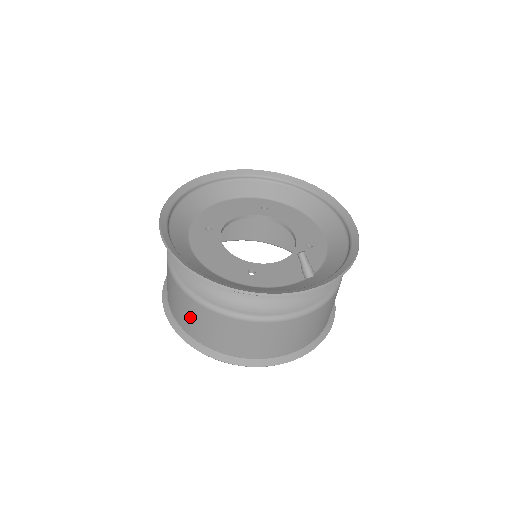
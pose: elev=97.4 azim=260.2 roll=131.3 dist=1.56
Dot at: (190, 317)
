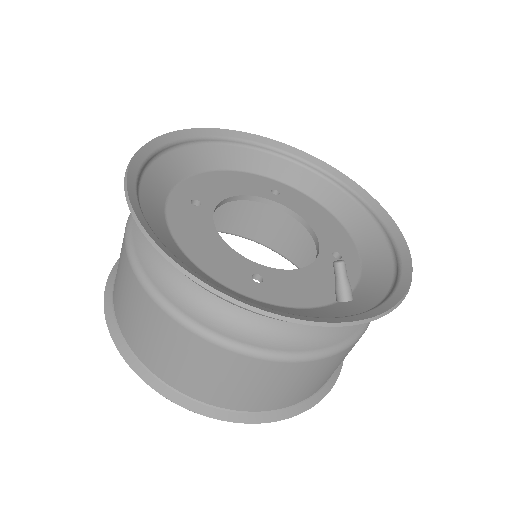
Dot at: (146, 331)
